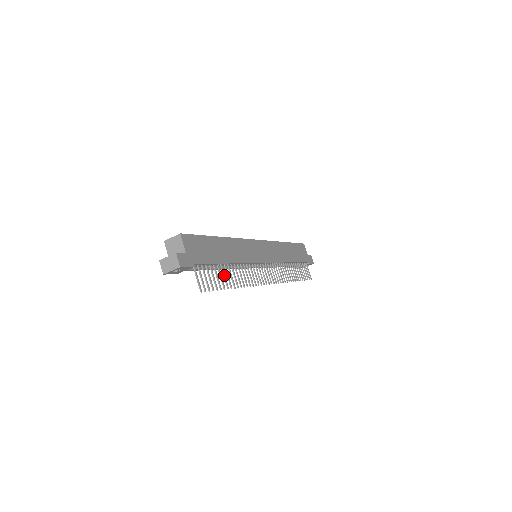
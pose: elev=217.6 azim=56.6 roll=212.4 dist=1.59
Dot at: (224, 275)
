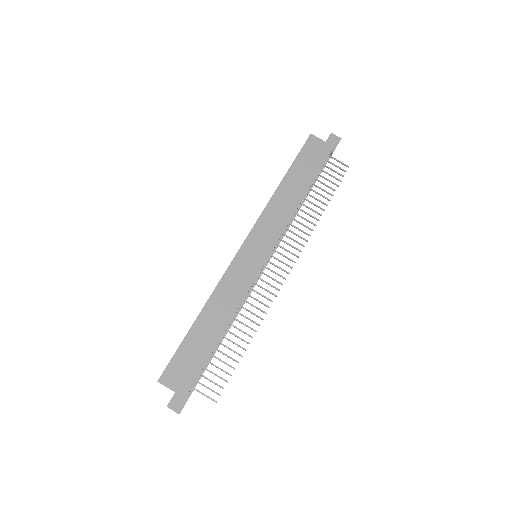
Dot at: occluded
